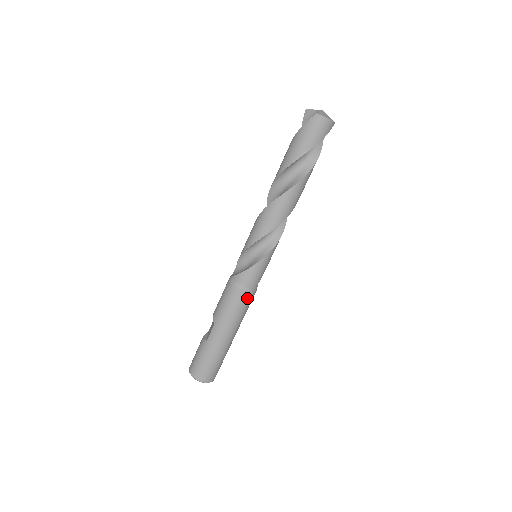
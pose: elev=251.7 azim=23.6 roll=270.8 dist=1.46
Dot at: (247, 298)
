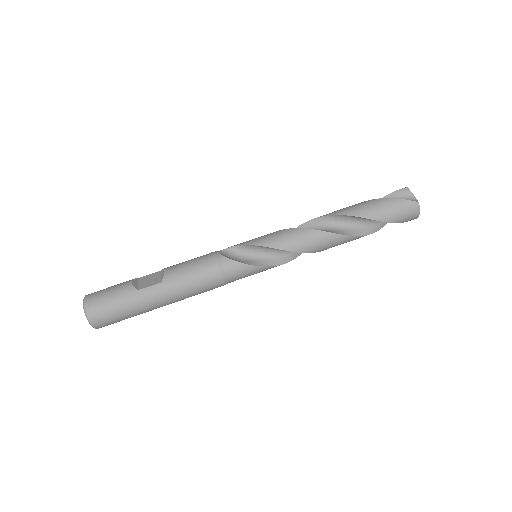
Dot at: (216, 286)
